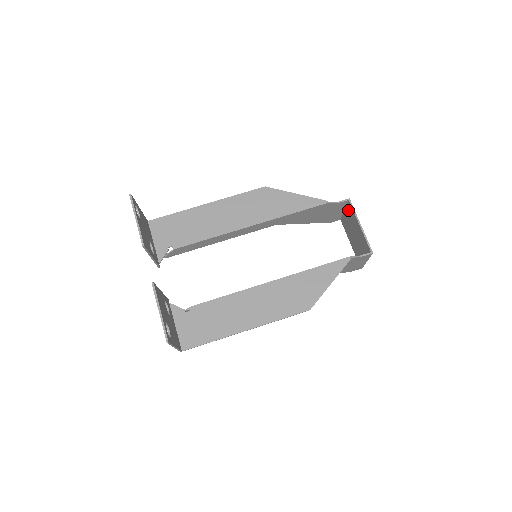
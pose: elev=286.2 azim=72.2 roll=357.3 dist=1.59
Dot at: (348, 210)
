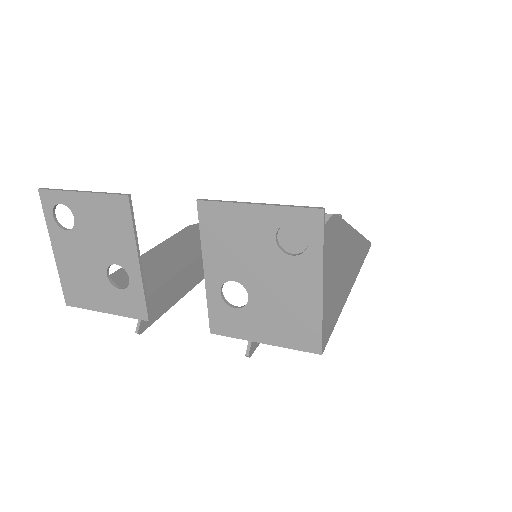
Dot at: occluded
